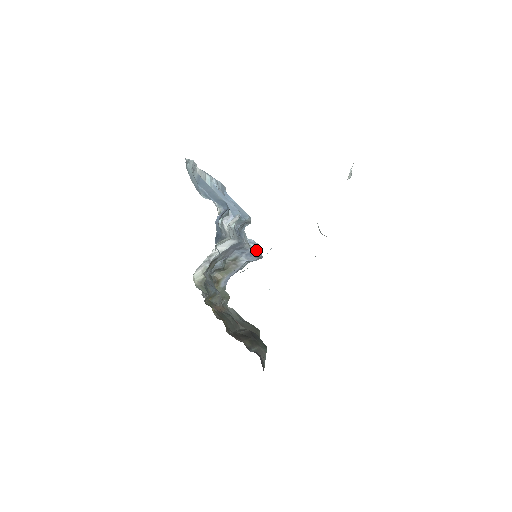
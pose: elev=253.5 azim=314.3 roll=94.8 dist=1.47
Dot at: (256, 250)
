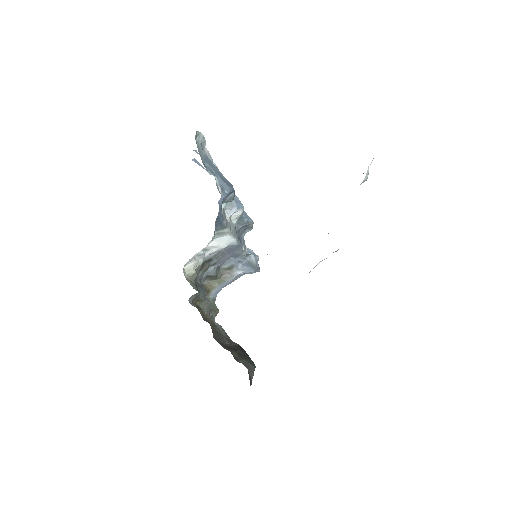
Dot at: (254, 260)
